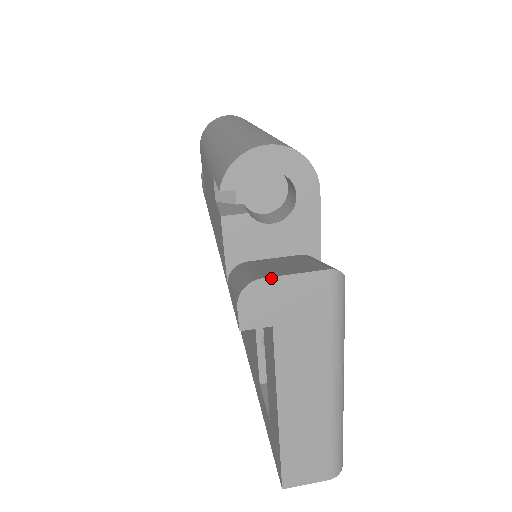
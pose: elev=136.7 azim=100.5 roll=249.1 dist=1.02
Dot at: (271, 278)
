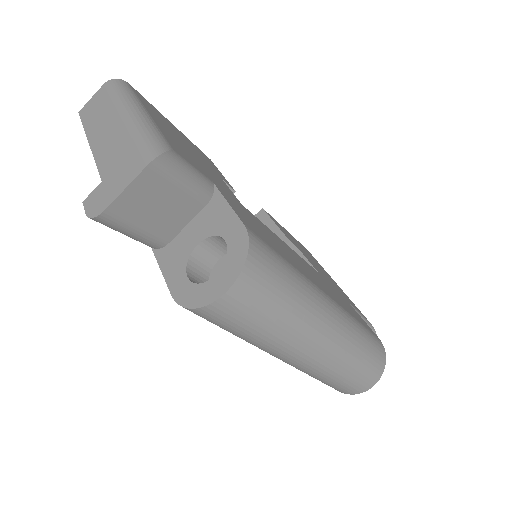
Dot at: occluded
